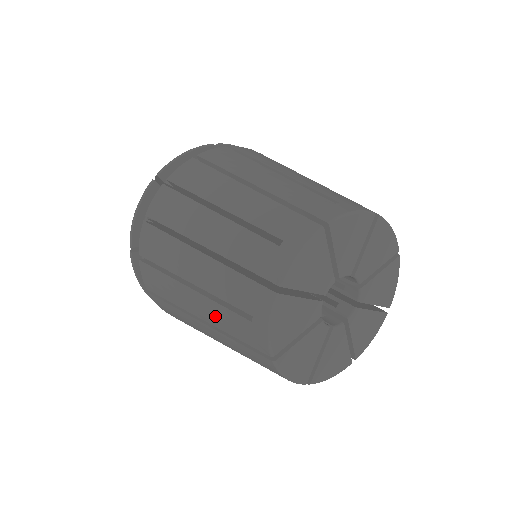
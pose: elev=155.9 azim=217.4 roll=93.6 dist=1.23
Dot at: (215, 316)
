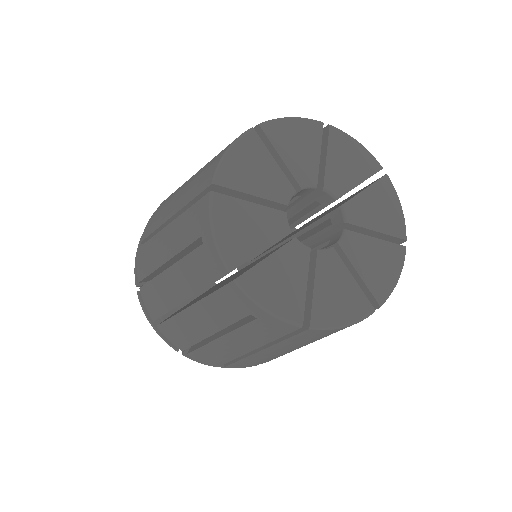
Dot at: (186, 279)
